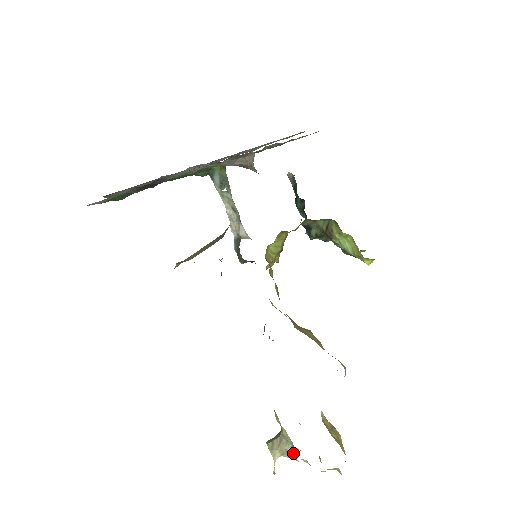
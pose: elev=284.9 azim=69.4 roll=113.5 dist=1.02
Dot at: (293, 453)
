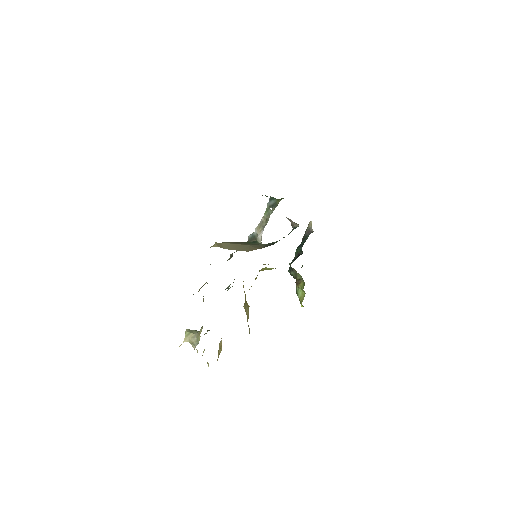
Dot at: (195, 346)
